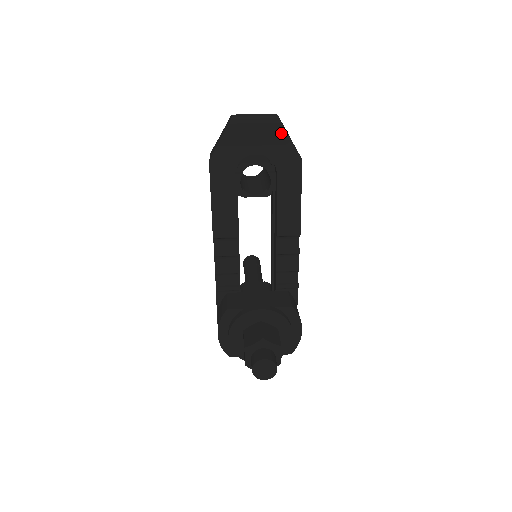
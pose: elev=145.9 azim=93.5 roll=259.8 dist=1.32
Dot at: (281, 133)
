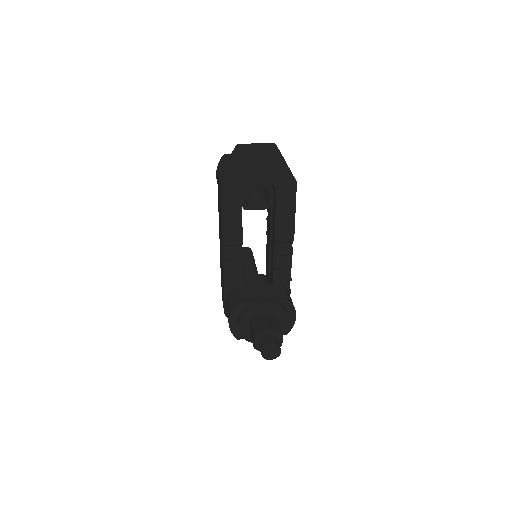
Dot at: (280, 162)
